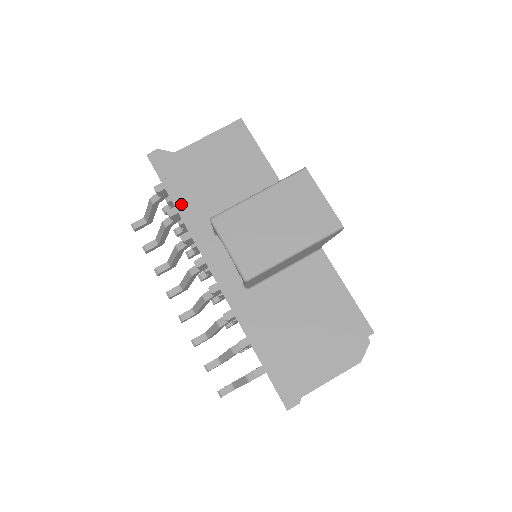
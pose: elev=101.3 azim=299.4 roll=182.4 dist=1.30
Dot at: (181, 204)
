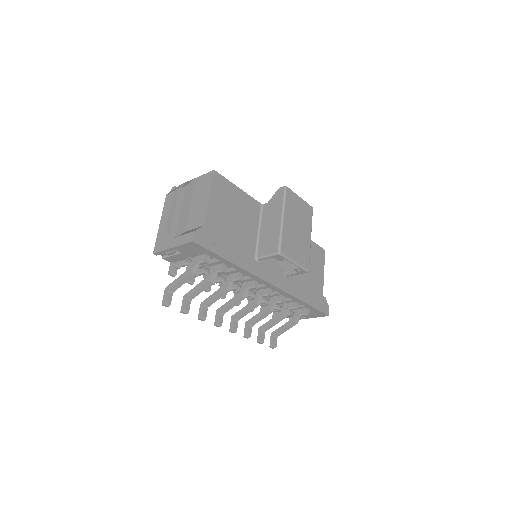
Dot at: (233, 258)
